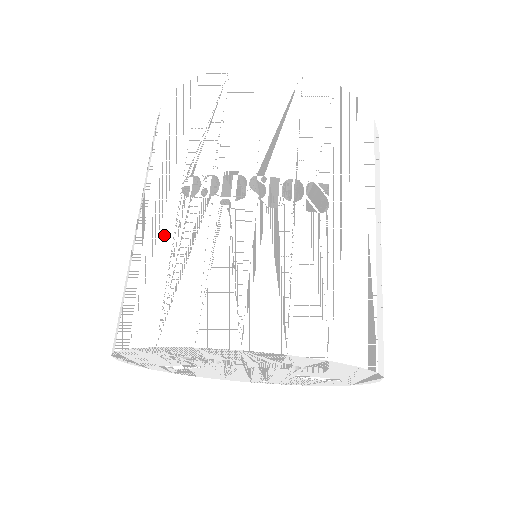
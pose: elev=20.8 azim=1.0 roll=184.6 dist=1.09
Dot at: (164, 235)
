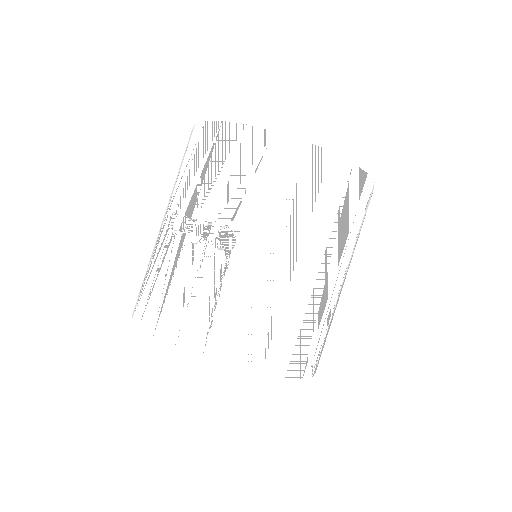
Dot at: (154, 248)
